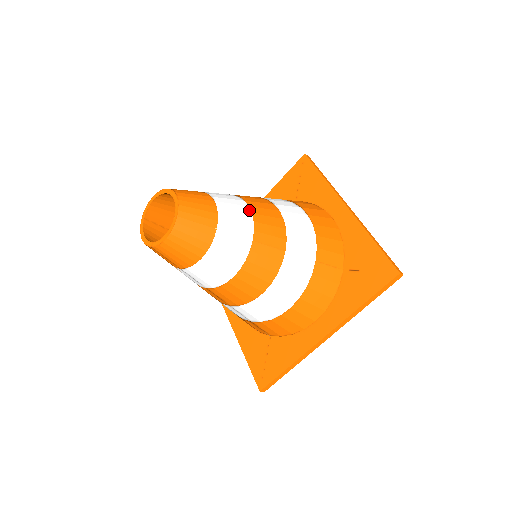
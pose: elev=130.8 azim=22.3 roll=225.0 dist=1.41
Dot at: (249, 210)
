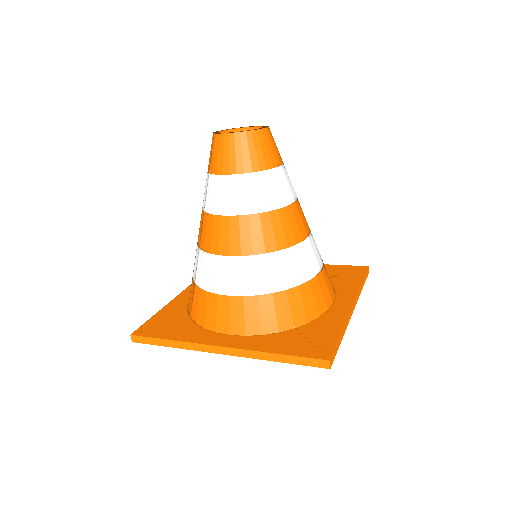
Dot at: occluded
